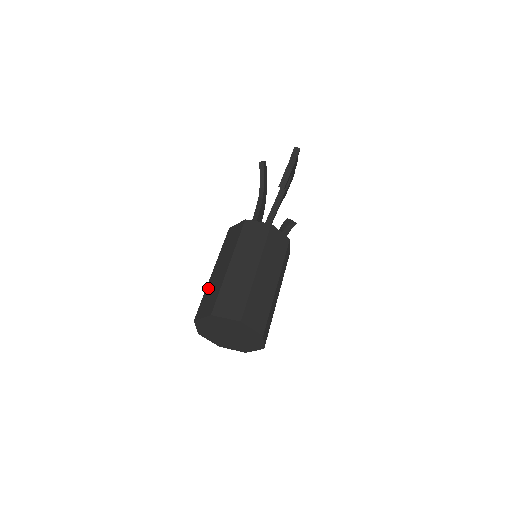
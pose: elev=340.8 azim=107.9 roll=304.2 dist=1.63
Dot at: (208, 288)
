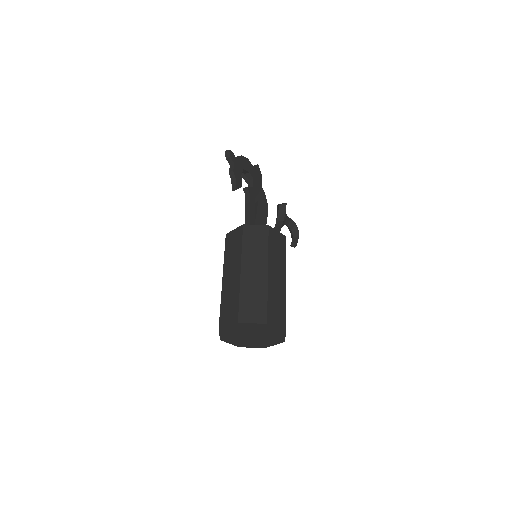
Dot at: occluded
